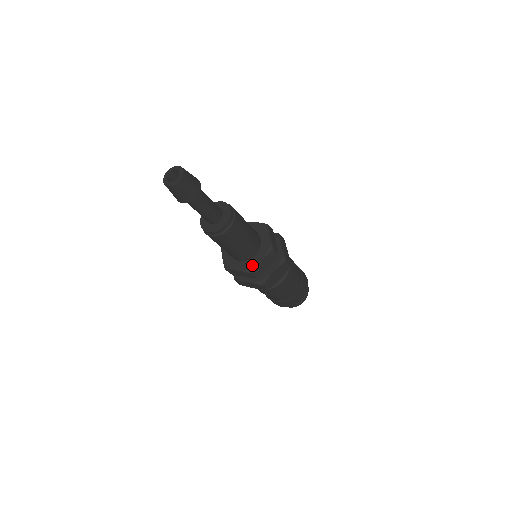
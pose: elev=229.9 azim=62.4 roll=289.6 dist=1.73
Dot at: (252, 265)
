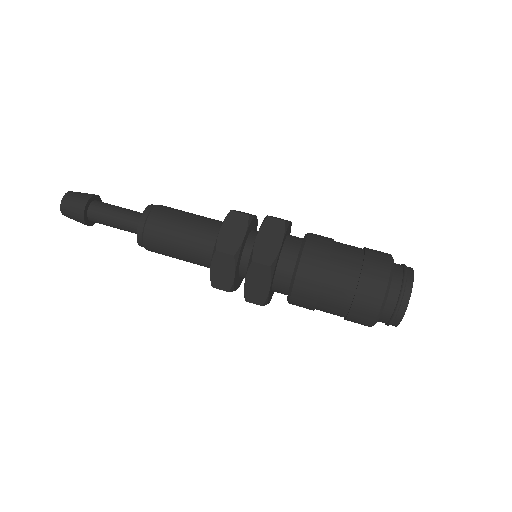
Dot at: (215, 244)
